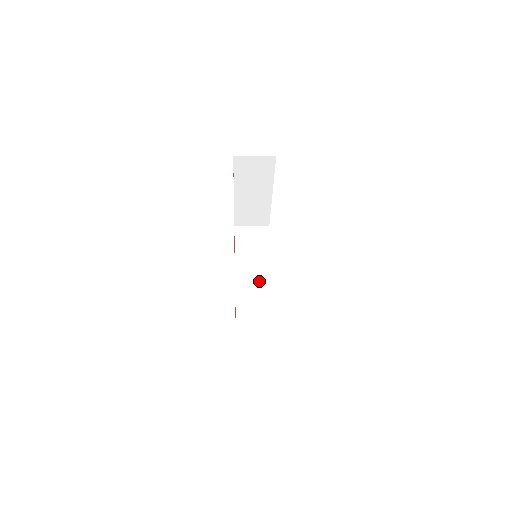
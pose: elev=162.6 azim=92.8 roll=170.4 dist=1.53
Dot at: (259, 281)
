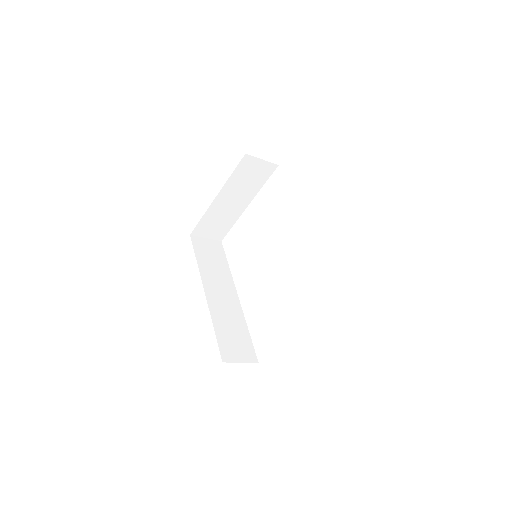
Dot at: (226, 291)
